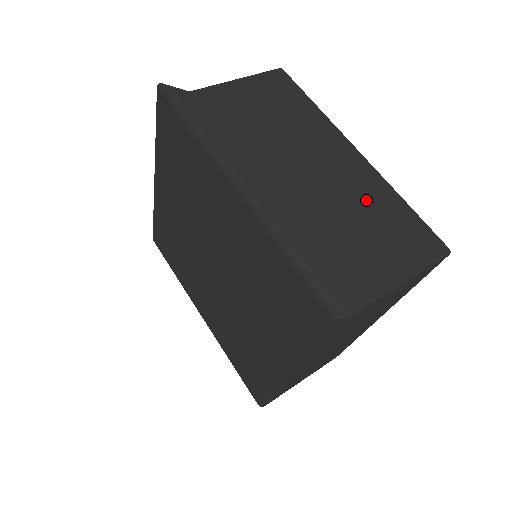
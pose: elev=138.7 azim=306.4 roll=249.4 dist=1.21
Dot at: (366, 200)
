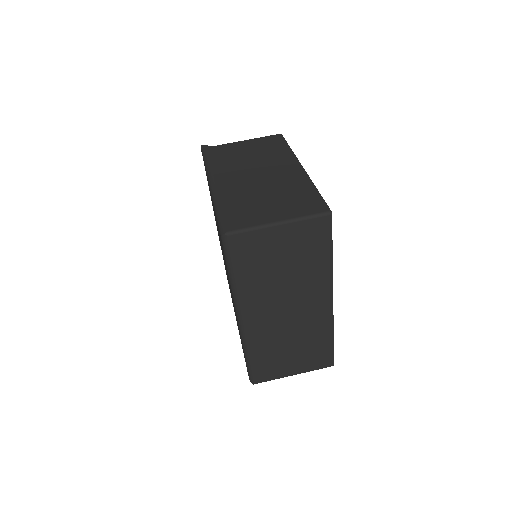
Dot at: (287, 187)
